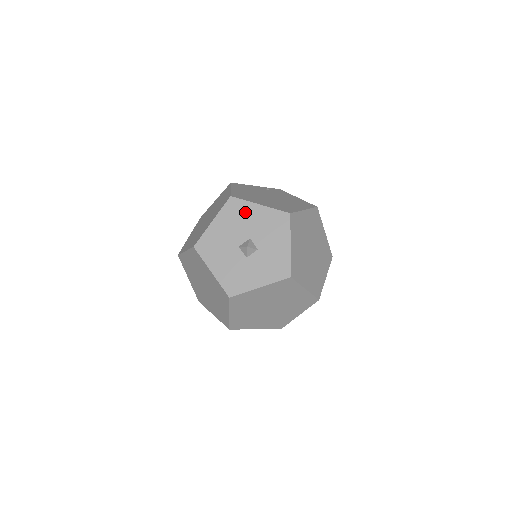
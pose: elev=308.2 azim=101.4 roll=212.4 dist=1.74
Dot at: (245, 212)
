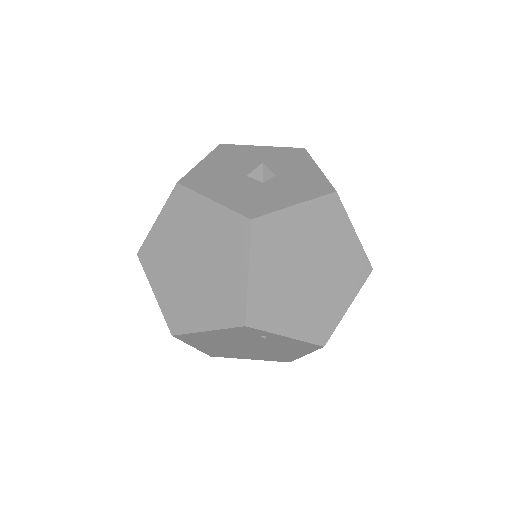
Dot at: (245, 152)
